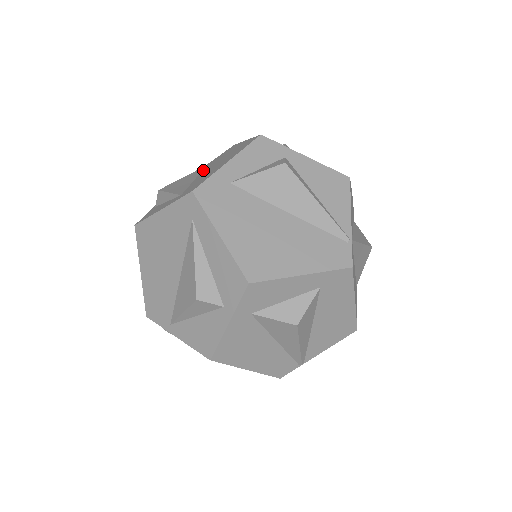
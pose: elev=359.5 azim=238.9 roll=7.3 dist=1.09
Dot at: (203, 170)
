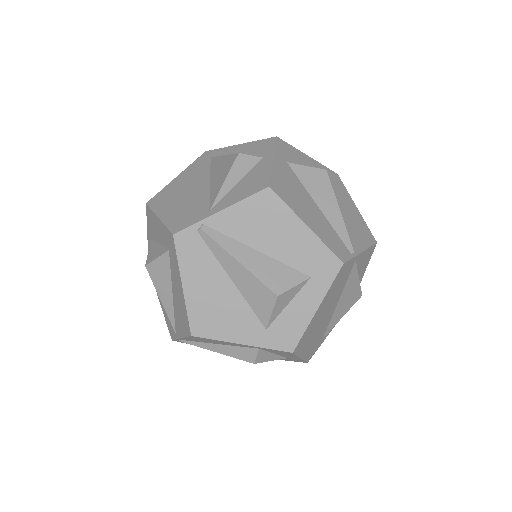
Dot at: occluded
